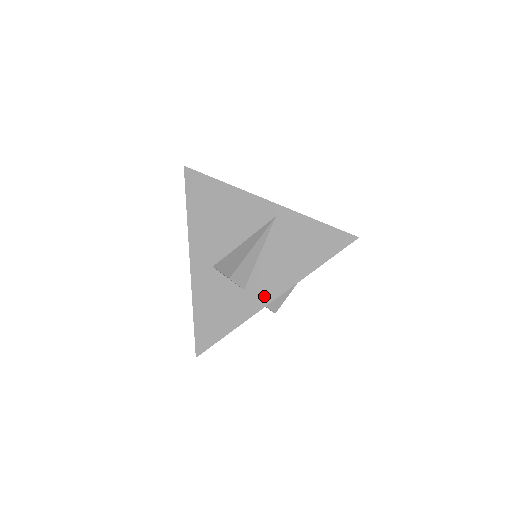
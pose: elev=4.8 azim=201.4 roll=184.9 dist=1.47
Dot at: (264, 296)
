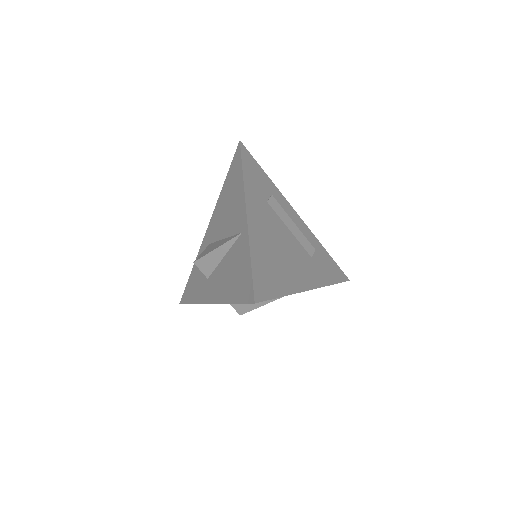
Dot at: (209, 295)
